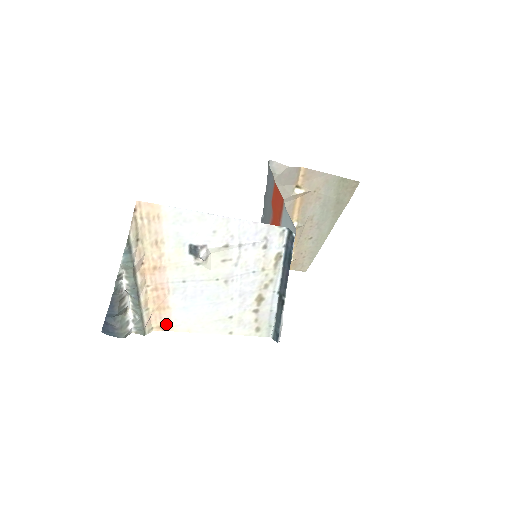
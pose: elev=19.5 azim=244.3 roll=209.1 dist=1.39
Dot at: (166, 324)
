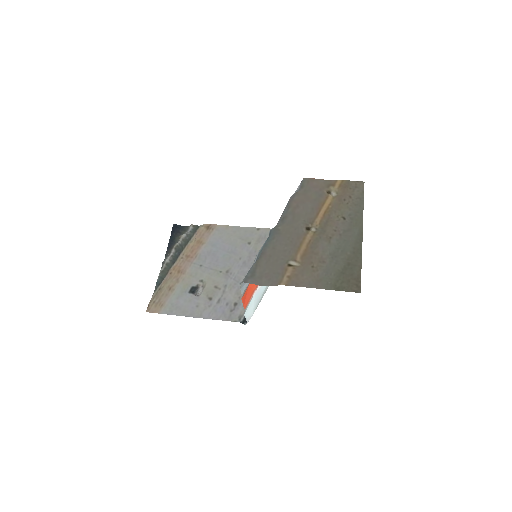
Dot at: (209, 230)
